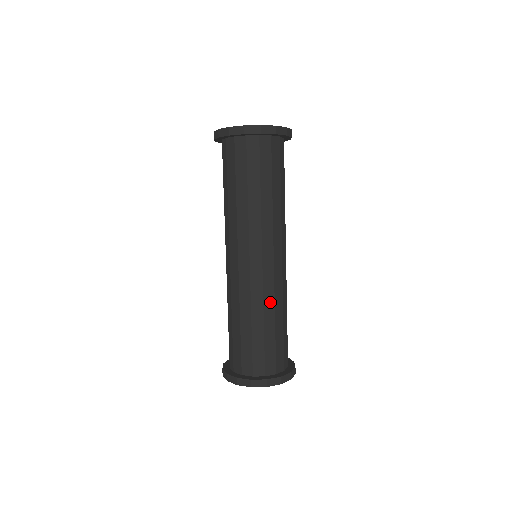
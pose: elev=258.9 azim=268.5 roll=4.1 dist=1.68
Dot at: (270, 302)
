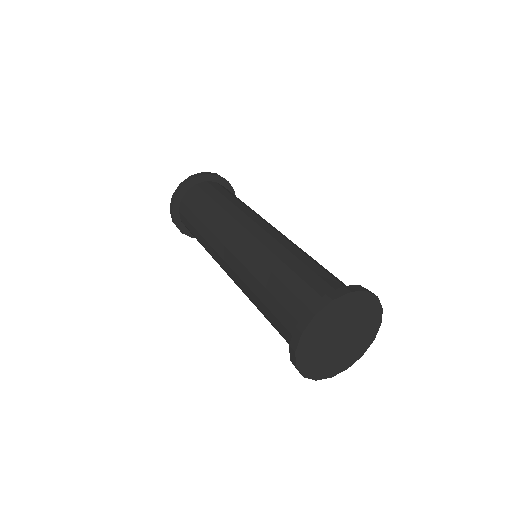
Dot at: (291, 247)
